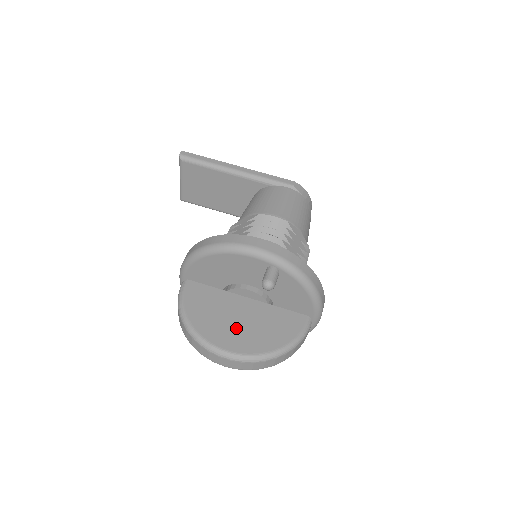
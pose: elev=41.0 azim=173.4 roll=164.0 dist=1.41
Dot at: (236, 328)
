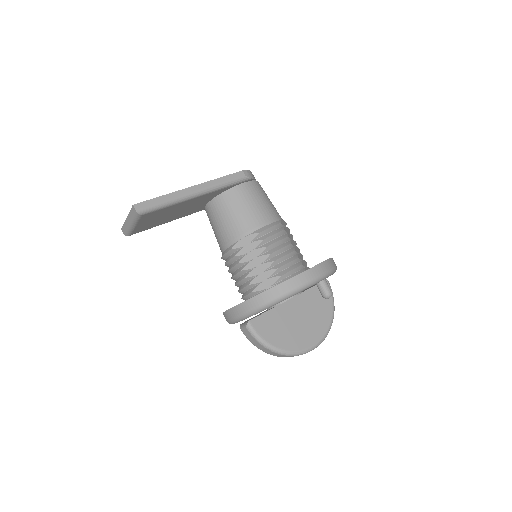
Dot at: (304, 326)
